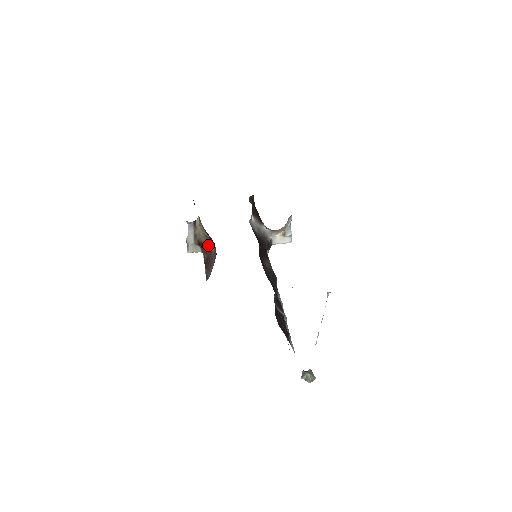
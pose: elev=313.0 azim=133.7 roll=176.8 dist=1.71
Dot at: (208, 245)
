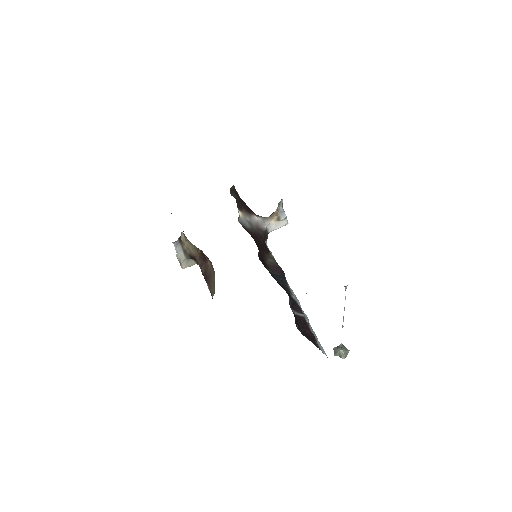
Dot at: (201, 258)
